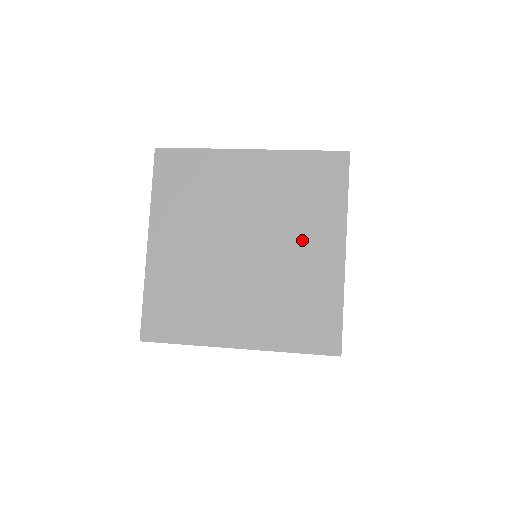
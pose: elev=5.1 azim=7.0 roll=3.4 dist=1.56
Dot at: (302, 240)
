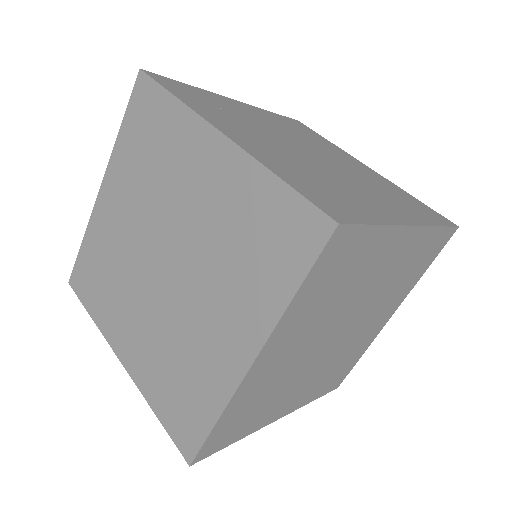
Dot at: (378, 314)
